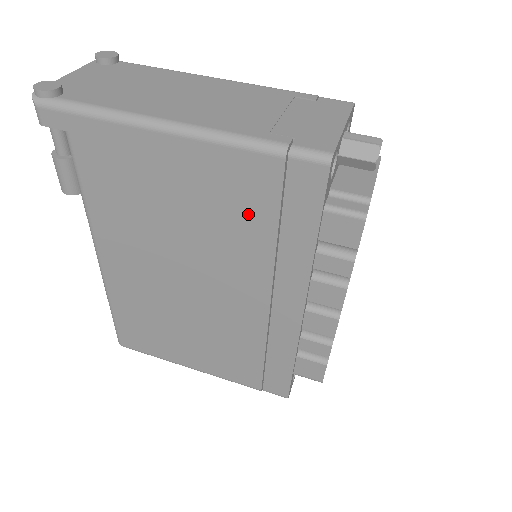
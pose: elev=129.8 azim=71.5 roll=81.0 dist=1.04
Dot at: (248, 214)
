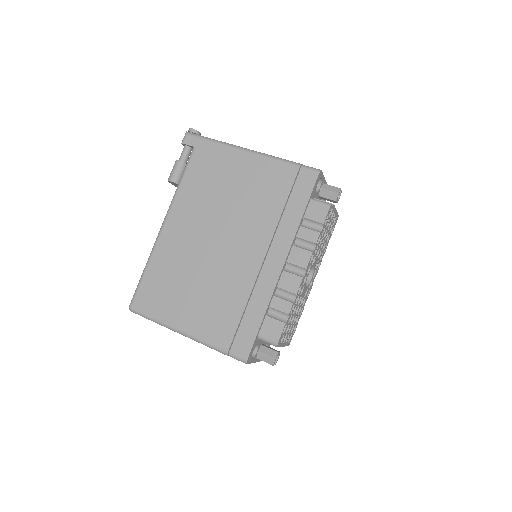
Dot at: (271, 196)
